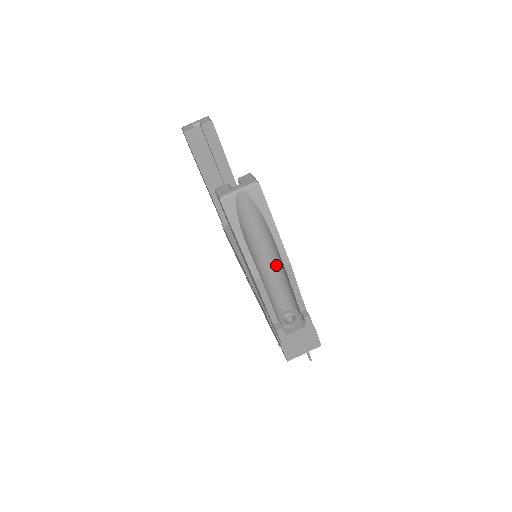
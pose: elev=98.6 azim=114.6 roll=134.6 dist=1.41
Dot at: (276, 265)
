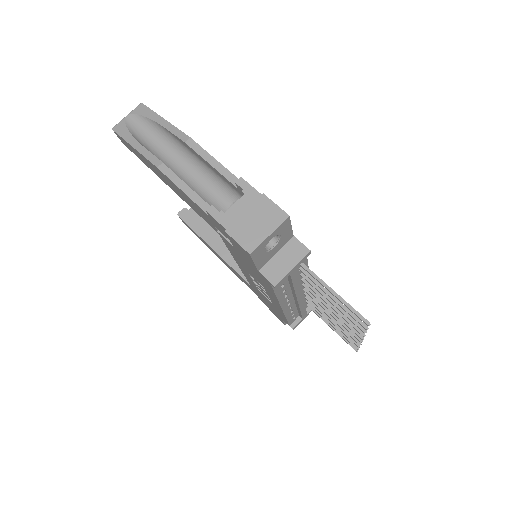
Dot at: (193, 164)
